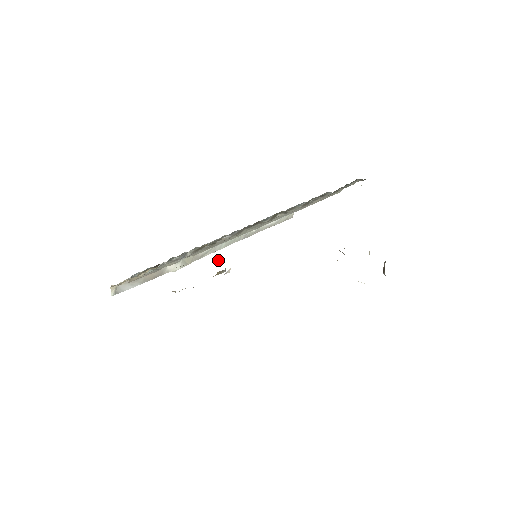
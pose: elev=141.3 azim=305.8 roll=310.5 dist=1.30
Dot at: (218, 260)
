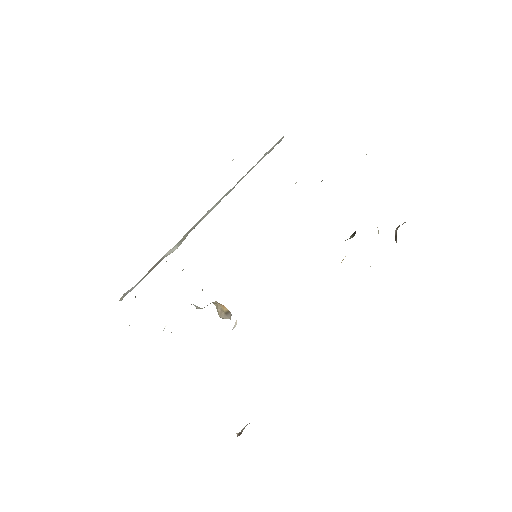
Dot at: (221, 314)
